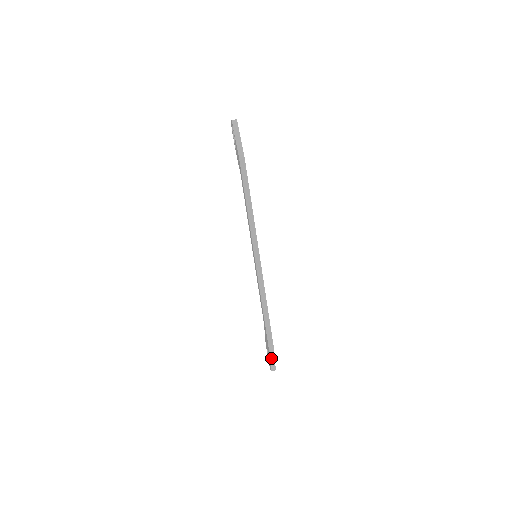
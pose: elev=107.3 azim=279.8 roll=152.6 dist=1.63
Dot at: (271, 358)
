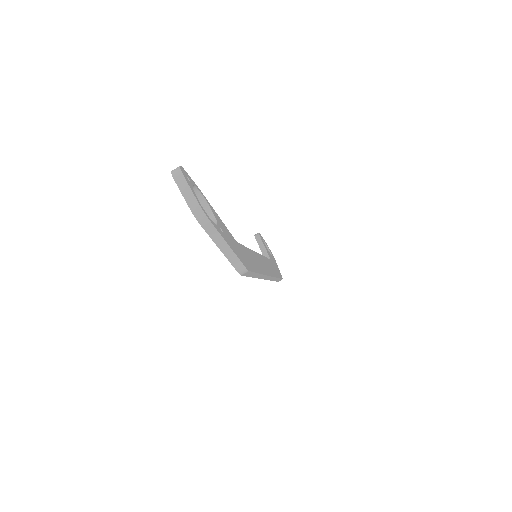
Dot at: occluded
